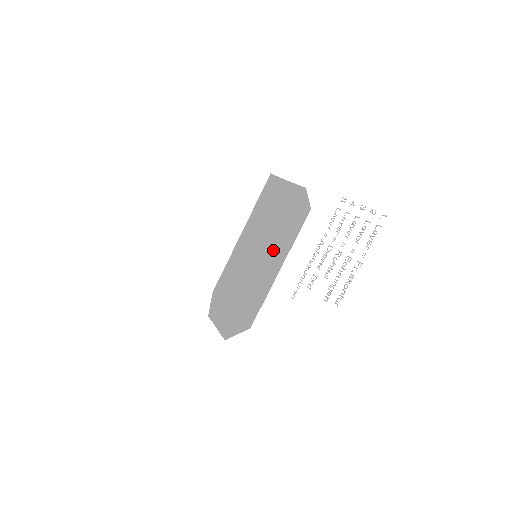
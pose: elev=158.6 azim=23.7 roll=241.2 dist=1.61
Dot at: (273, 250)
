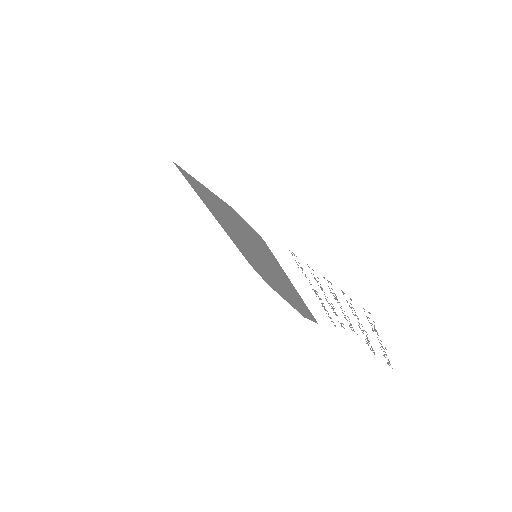
Dot at: (267, 262)
